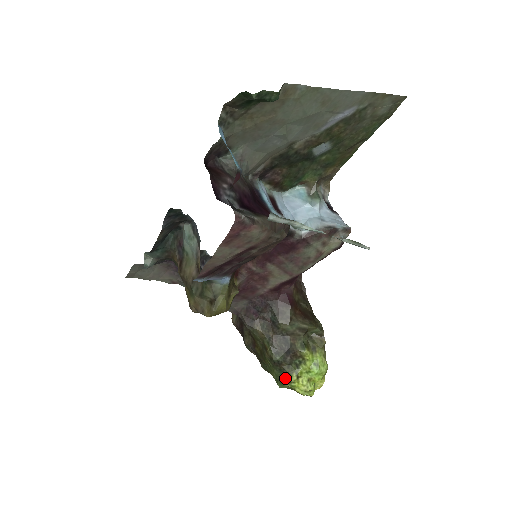
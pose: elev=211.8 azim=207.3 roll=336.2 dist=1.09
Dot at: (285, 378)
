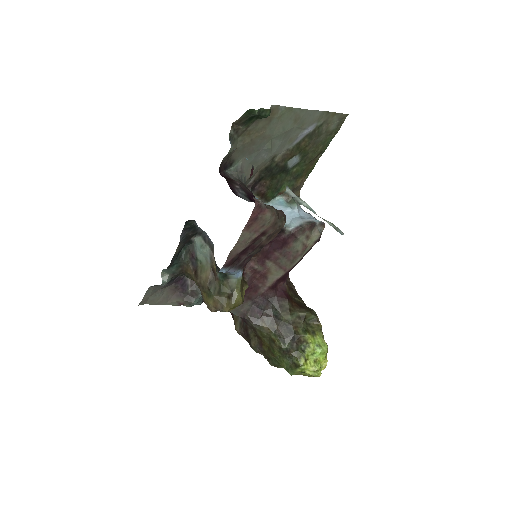
Dot at: (295, 364)
